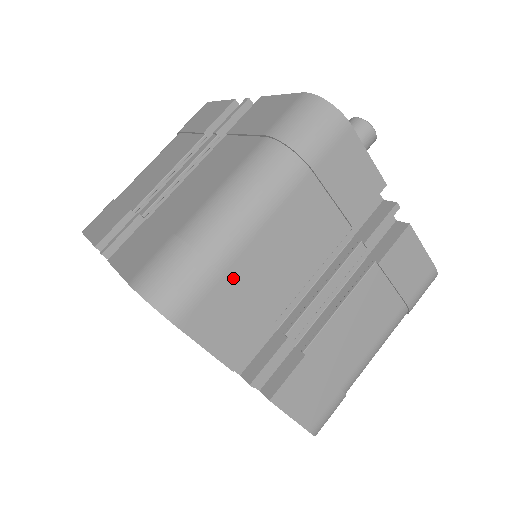
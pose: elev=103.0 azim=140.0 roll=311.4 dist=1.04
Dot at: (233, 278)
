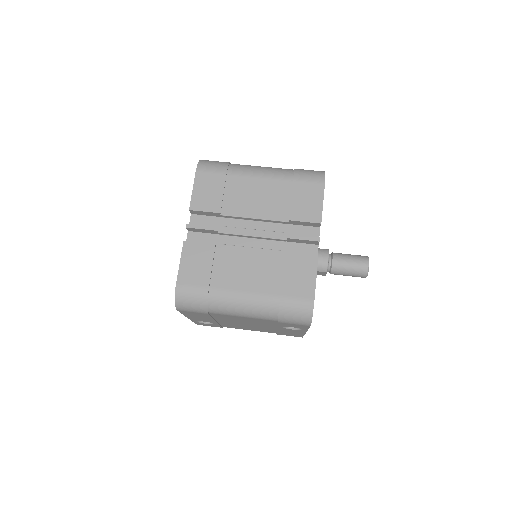
Dot at: (228, 181)
